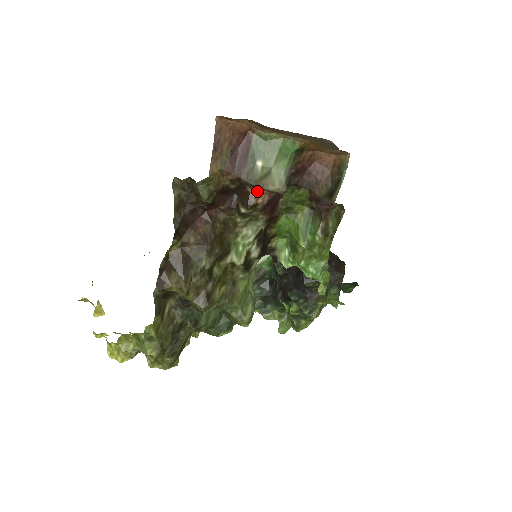
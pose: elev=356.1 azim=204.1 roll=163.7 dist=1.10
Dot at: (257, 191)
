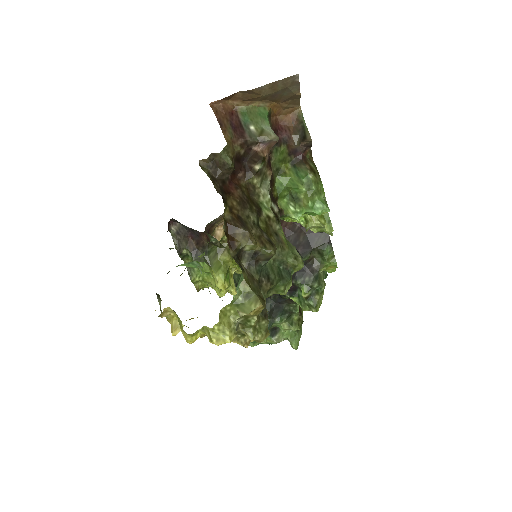
Dot at: (260, 148)
